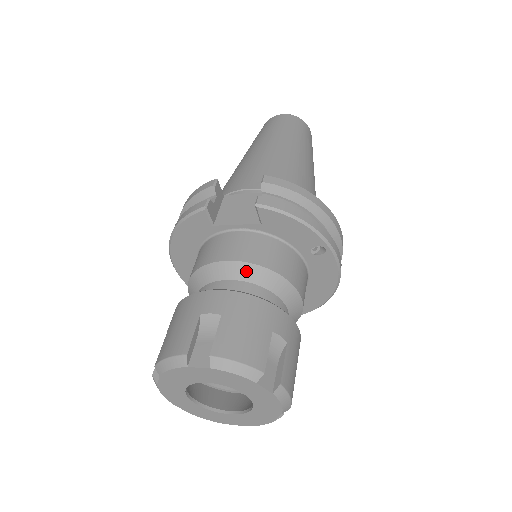
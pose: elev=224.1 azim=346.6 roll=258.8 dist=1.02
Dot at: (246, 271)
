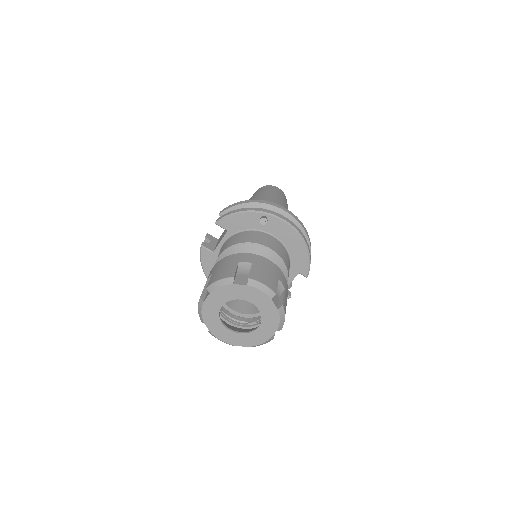
Dot at: (227, 254)
